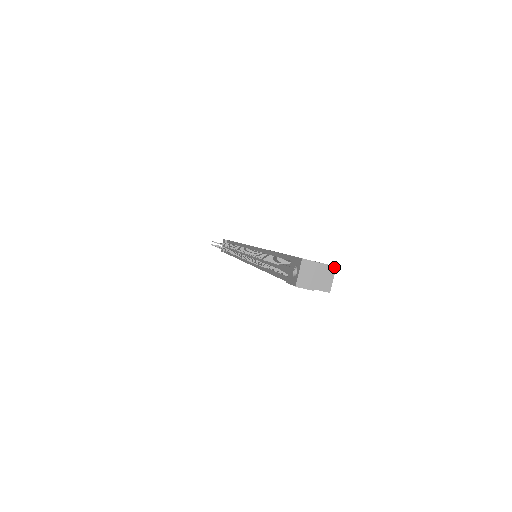
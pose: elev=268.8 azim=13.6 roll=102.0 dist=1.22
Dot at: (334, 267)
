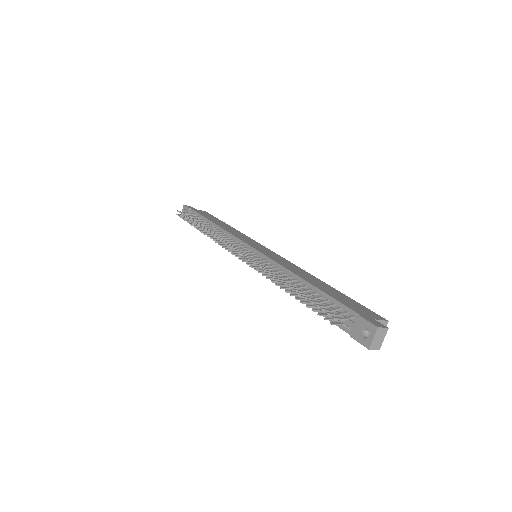
Dot at: (387, 321)
